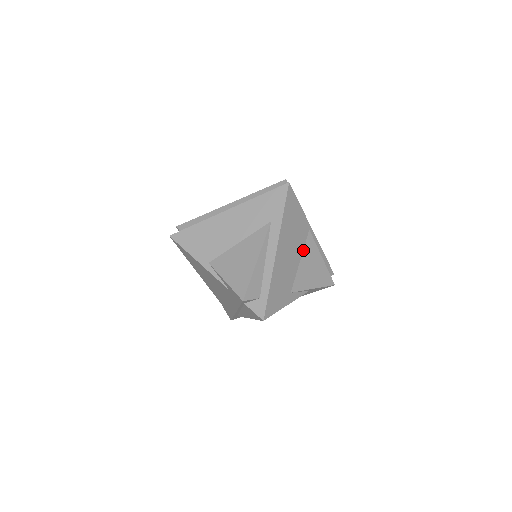
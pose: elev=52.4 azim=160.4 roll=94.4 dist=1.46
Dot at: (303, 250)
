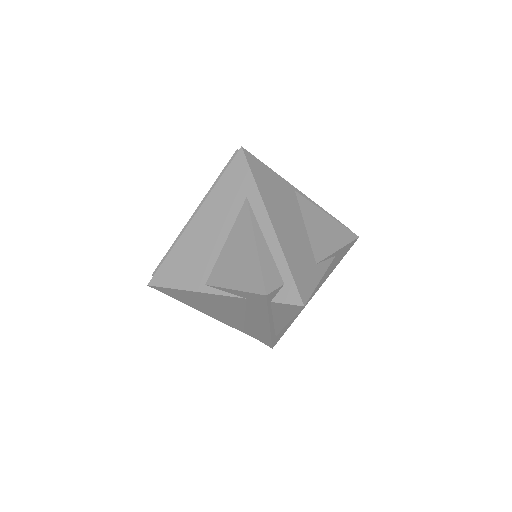
Dot at: (301, 214)
